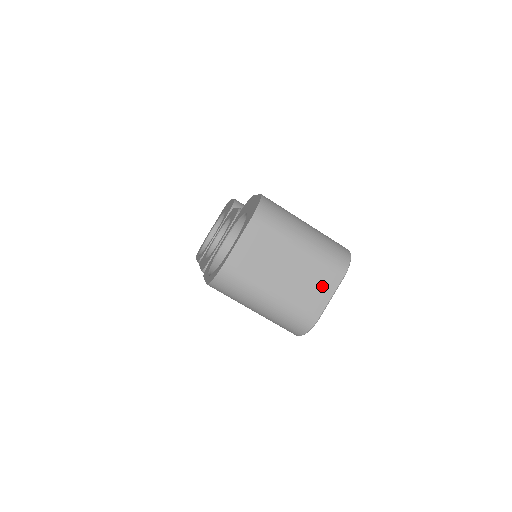
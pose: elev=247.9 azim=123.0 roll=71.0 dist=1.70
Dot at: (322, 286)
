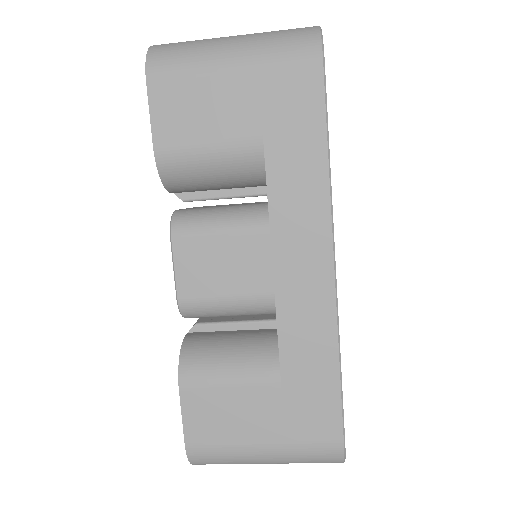
Dot at: occluded
